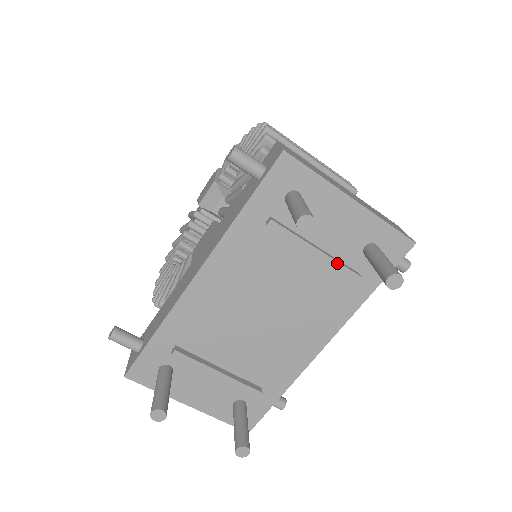
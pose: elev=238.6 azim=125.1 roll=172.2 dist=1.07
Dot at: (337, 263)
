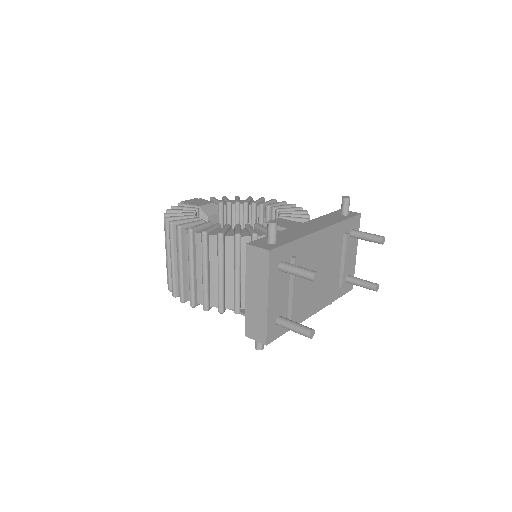
Dot at: occluded
